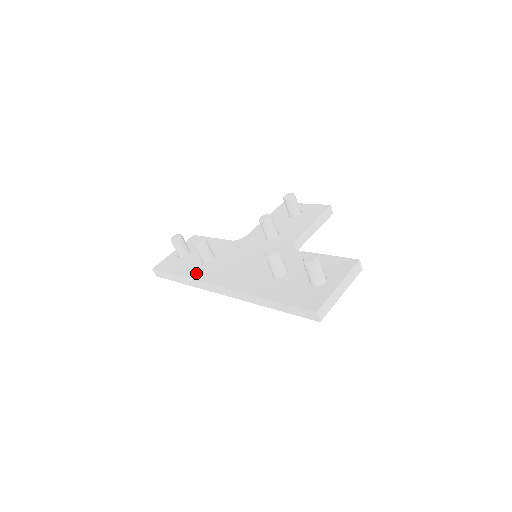
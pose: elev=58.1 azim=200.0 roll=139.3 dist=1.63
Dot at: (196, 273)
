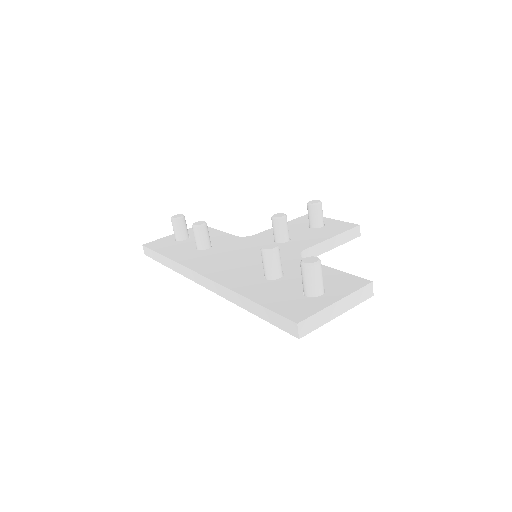
Dot at: (183, 257)
